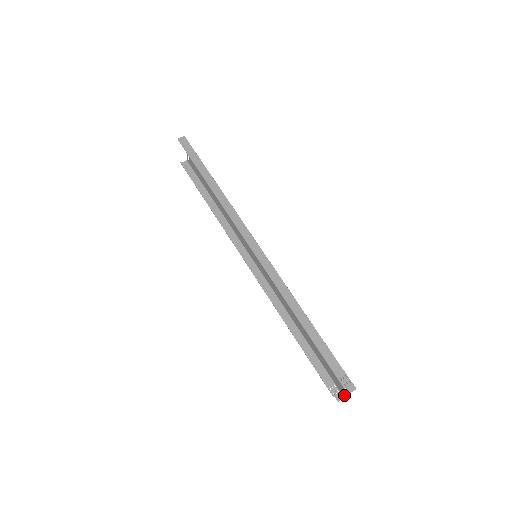
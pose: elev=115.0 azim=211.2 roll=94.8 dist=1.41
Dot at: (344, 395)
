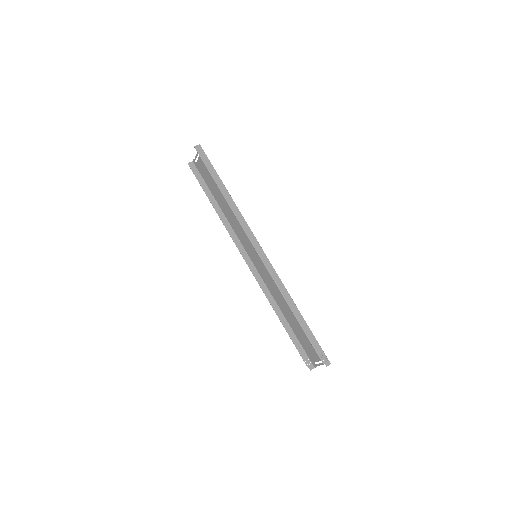
Dot at: (315, 366)
